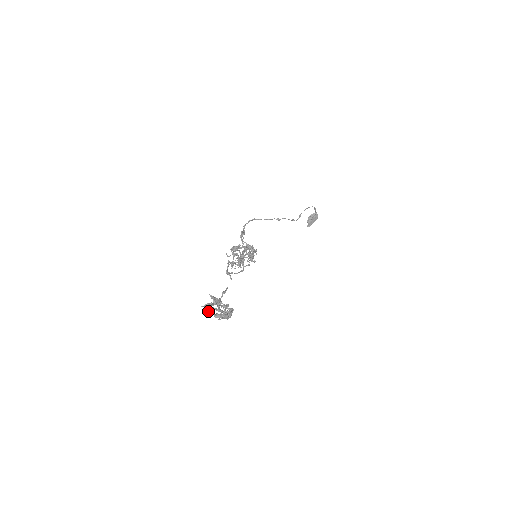
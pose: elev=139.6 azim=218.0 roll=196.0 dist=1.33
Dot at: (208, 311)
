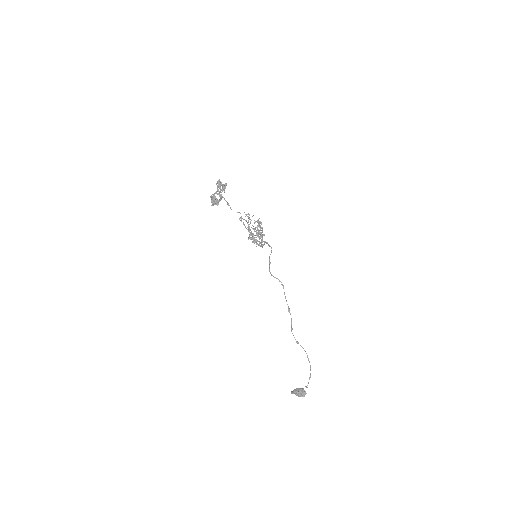
Dot at: (217, 183)
